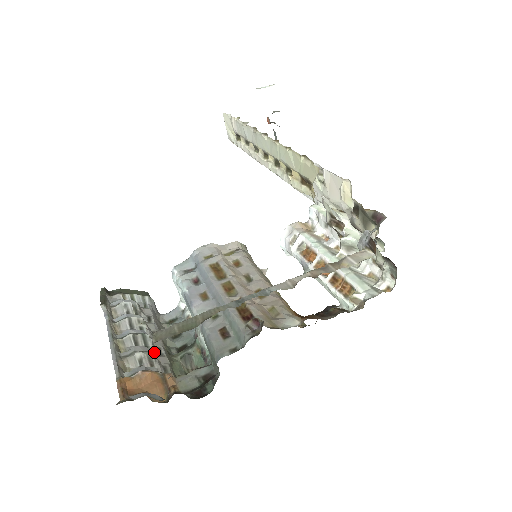
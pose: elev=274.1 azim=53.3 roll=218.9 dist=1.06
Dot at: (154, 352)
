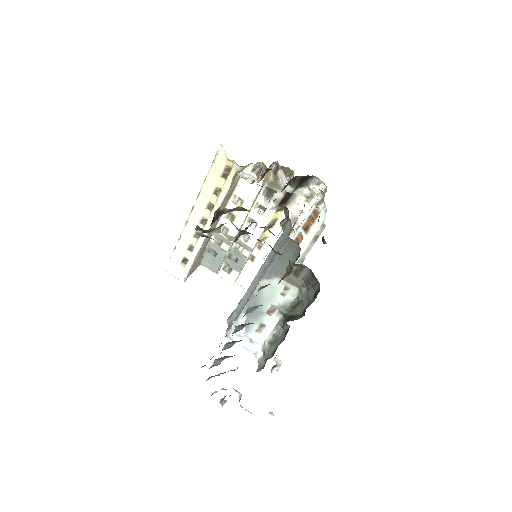
Dot at: occluded
